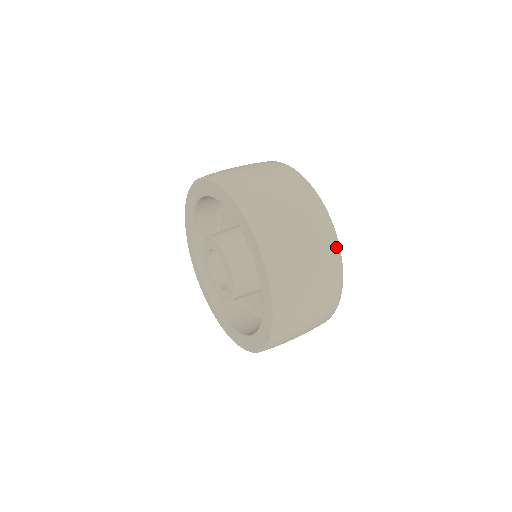
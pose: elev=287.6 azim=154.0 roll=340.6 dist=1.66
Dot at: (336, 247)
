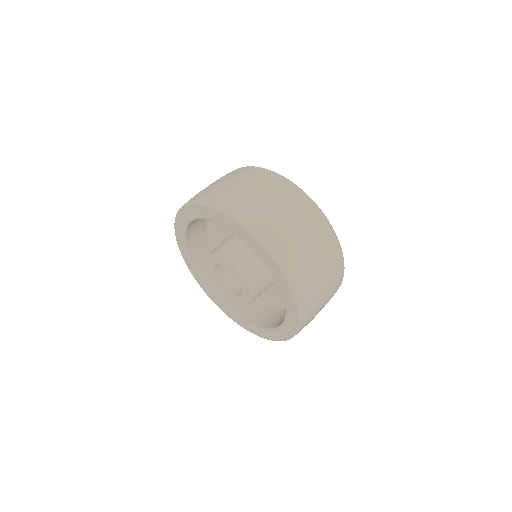
Dot at: (320, 214)
